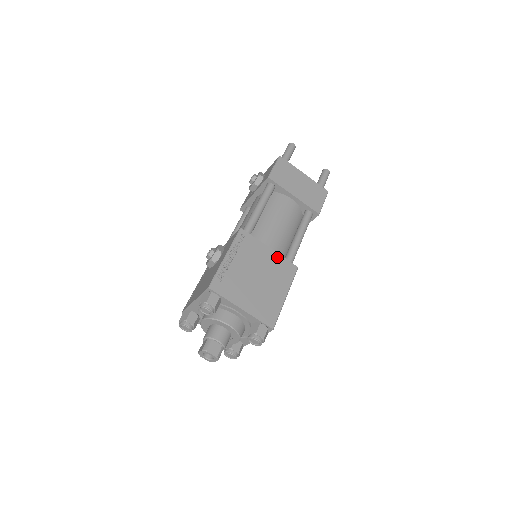
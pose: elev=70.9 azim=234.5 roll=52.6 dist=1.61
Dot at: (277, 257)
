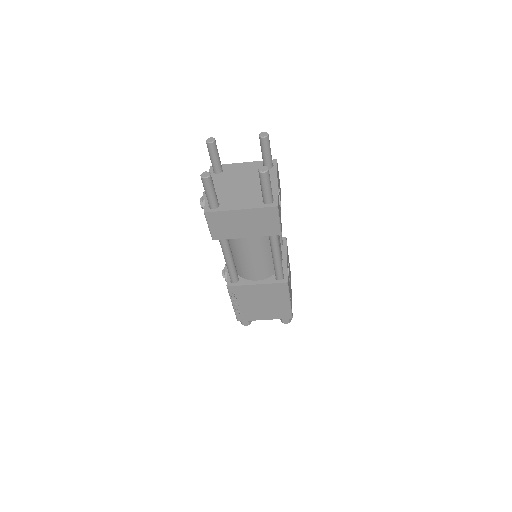
Dot at: (266, 286)
